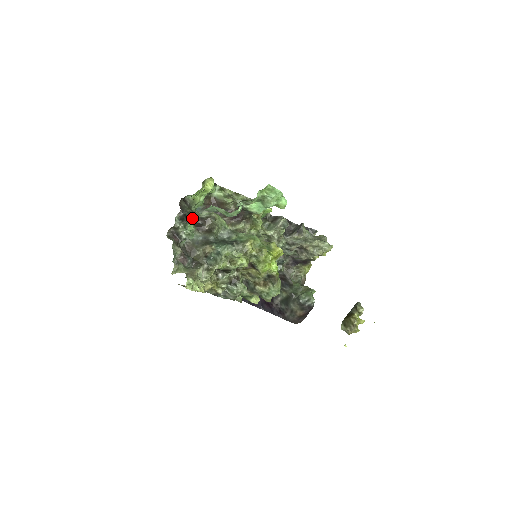
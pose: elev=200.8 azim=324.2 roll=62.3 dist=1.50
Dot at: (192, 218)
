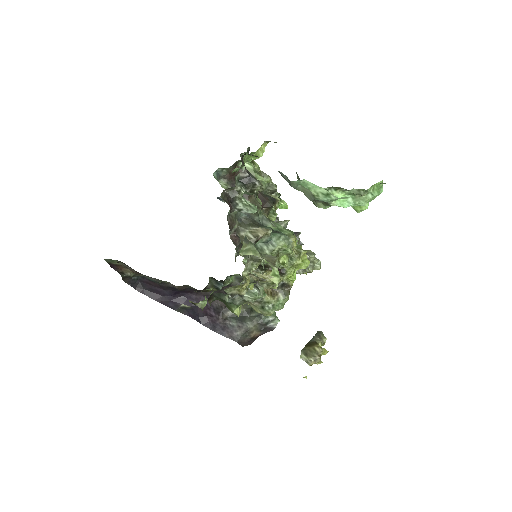
Dot at: (259, 185)
